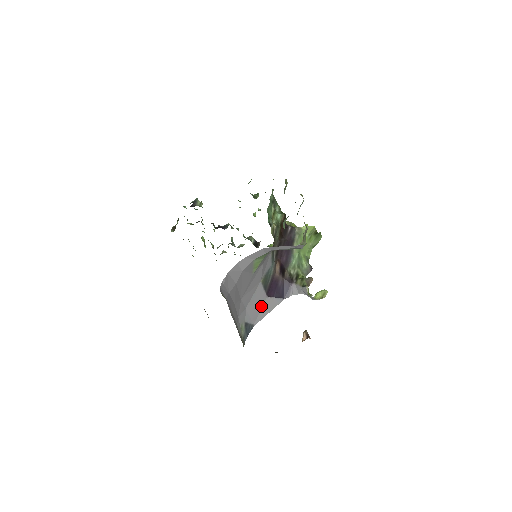
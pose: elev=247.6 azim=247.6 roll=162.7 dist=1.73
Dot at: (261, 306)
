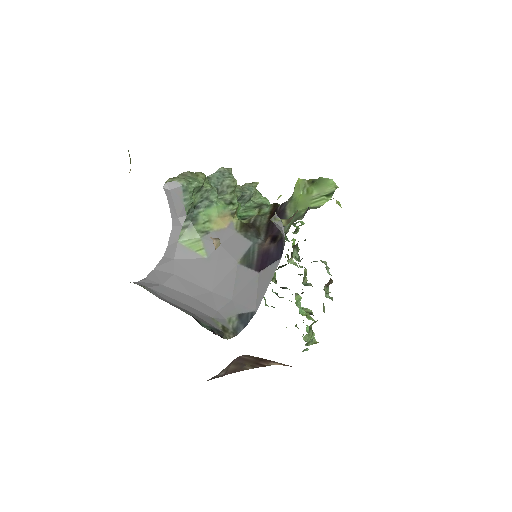
Dot at: (256, 286)
